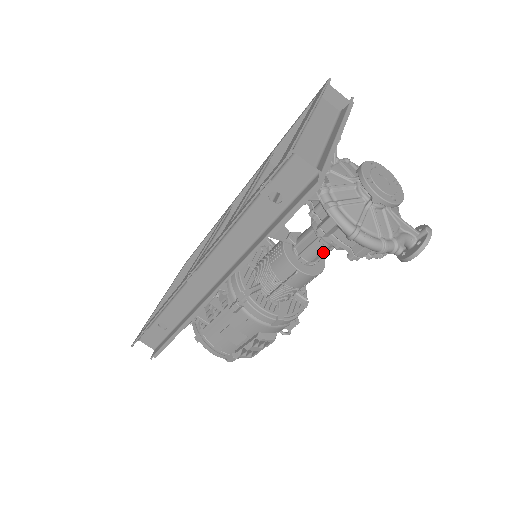
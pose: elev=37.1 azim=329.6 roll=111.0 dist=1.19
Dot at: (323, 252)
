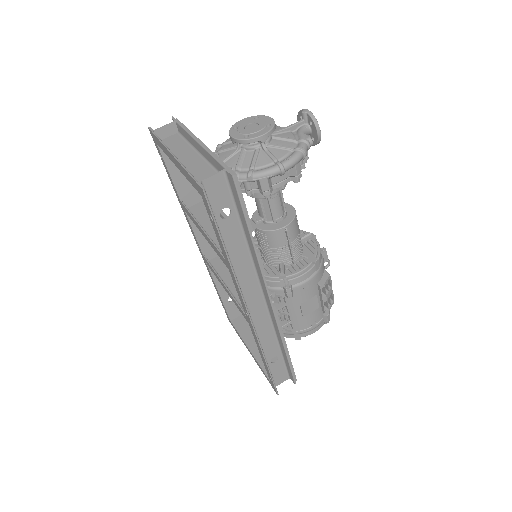
Dot at: (280, 201)
